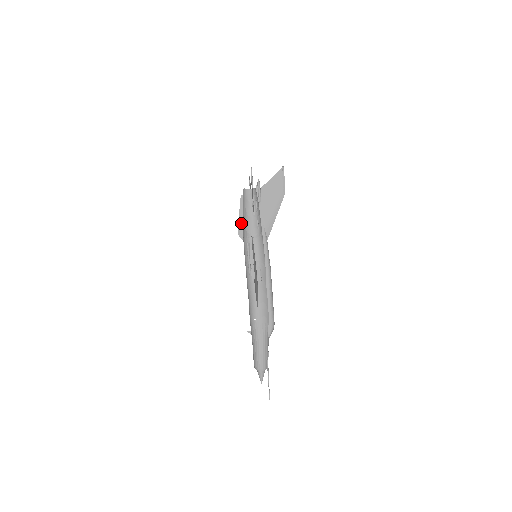
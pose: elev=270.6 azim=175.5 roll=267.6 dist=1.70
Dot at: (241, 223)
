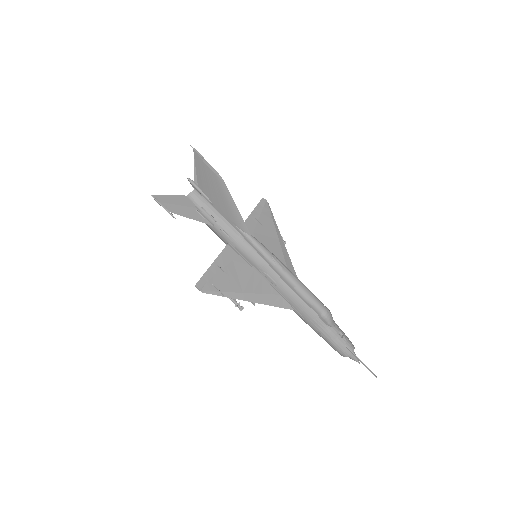
Dot at: occluded
